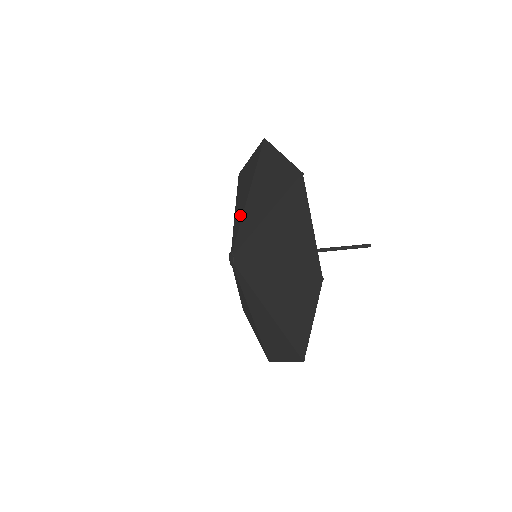
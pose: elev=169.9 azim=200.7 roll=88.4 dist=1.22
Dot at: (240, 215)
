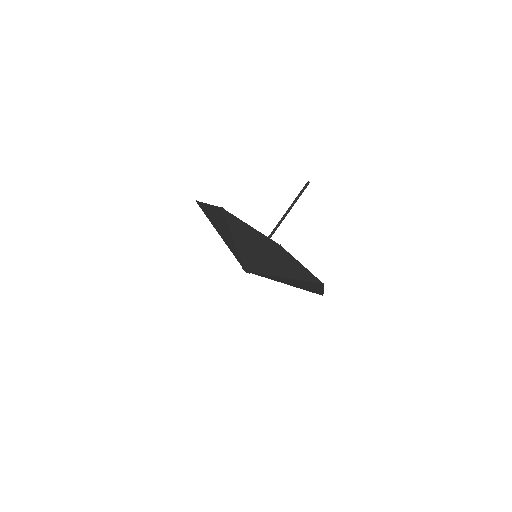
Dot at: occluded
